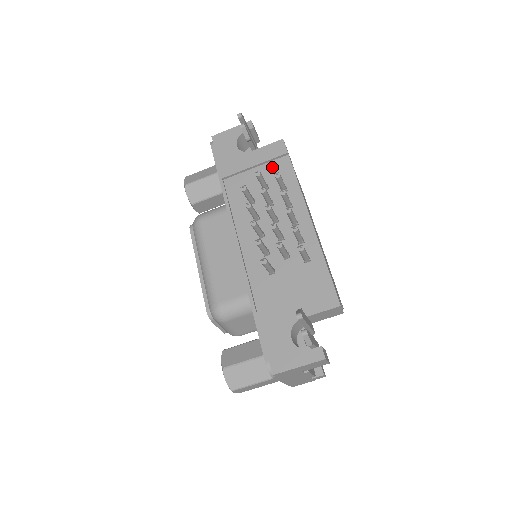
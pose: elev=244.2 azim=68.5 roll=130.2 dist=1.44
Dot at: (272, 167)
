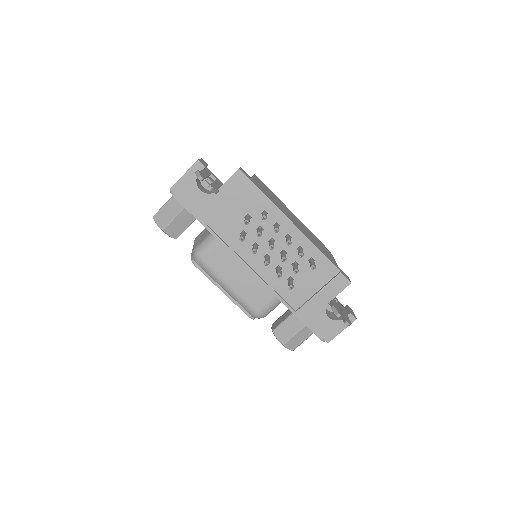
Dot at: (243, 197)
